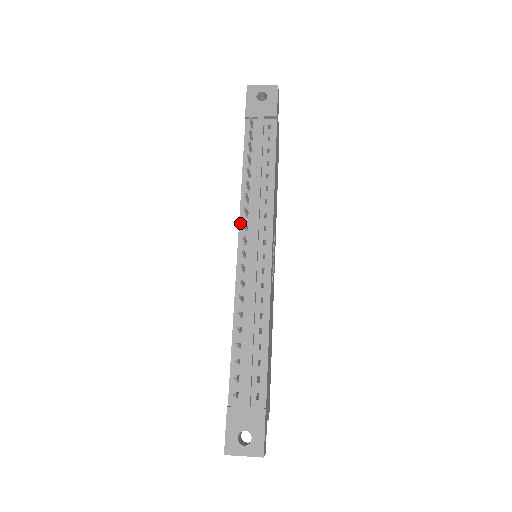
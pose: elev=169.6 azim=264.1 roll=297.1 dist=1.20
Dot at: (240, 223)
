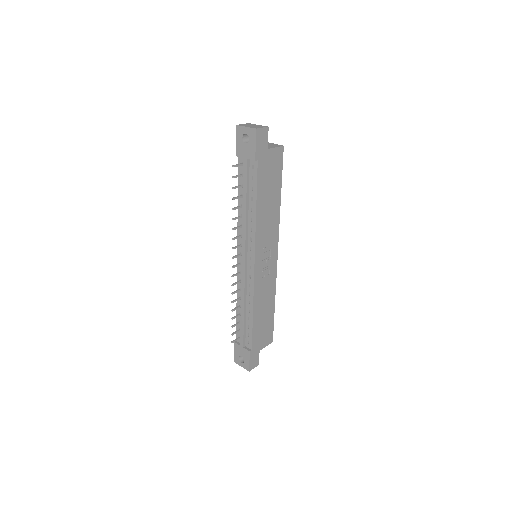
Dot at: (238, 240)
